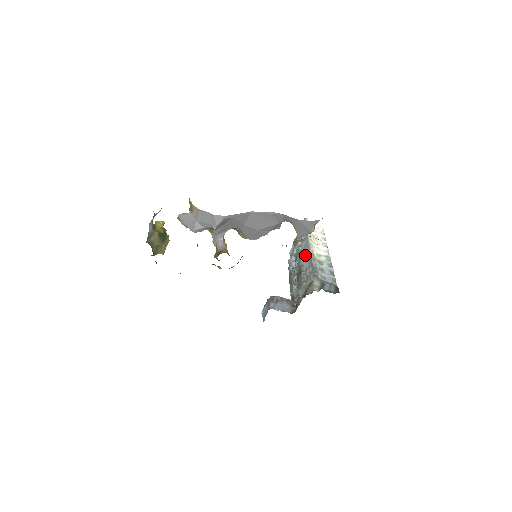
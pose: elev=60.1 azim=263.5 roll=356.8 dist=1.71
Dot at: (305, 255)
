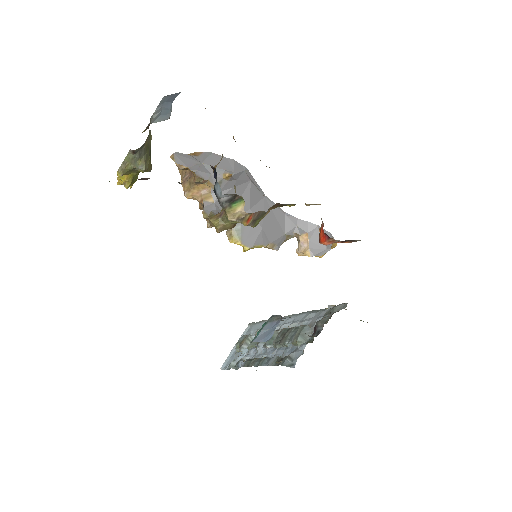
Dot at: (283, 323)
